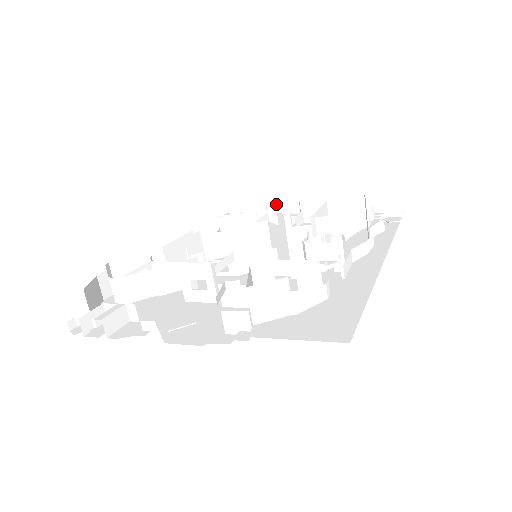
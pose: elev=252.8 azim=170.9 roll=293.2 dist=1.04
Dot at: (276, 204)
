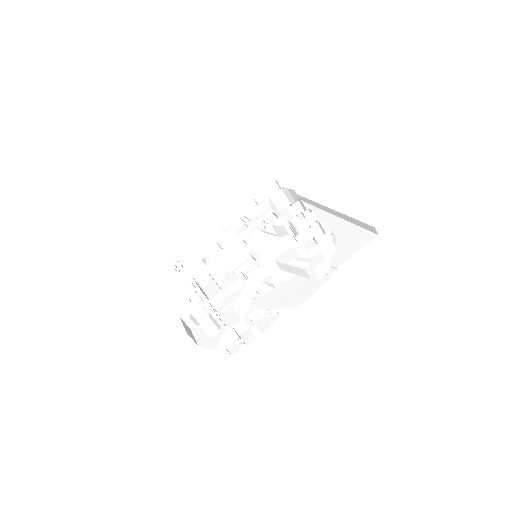
Dot at: (205, 234)
